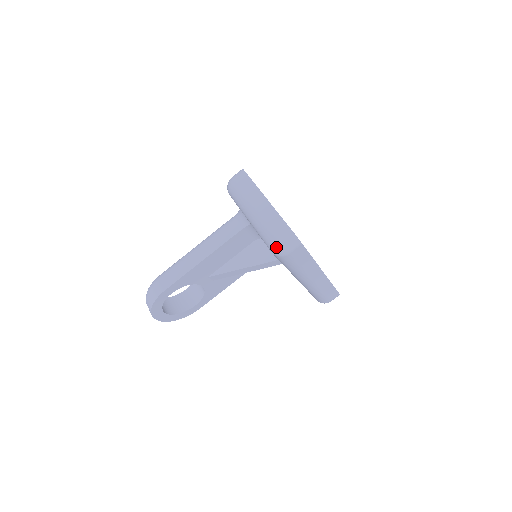
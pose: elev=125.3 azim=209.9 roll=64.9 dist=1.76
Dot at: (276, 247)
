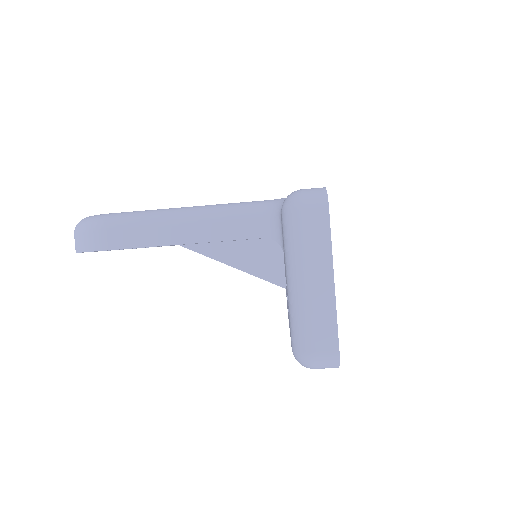
Dot at: (304, 359)
